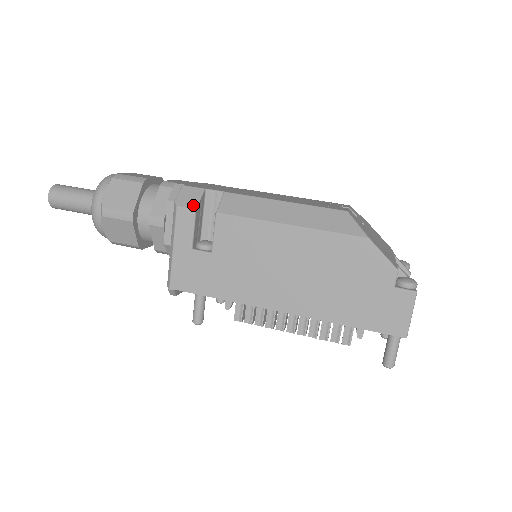
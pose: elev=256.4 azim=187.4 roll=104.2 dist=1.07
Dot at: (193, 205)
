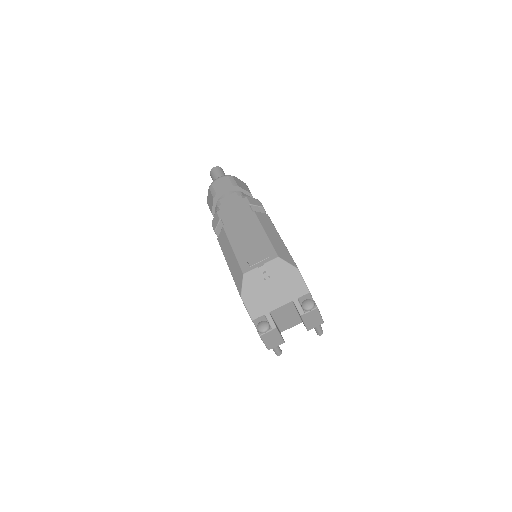
Dot at: (214, 228)
